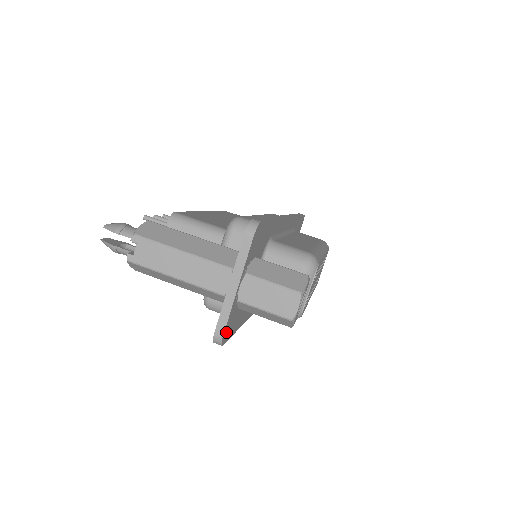
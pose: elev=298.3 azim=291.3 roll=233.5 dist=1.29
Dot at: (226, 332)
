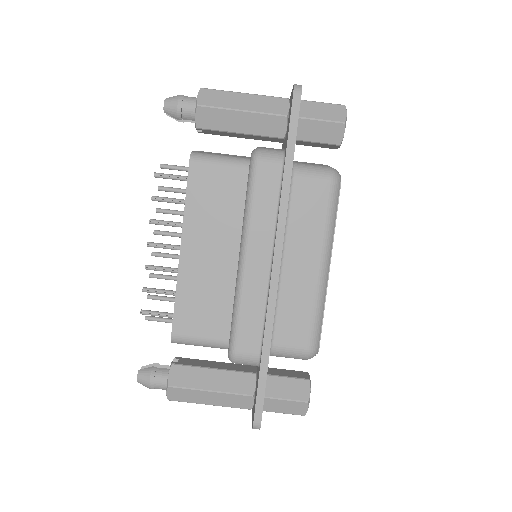
Dot at: occluded
